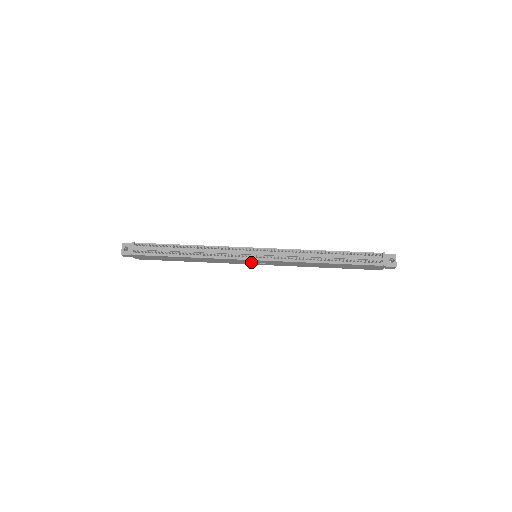
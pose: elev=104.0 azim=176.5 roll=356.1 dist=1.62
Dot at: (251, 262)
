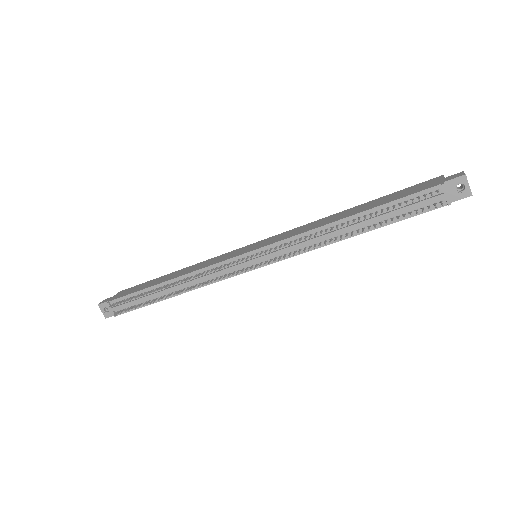
Dot at: occluded
